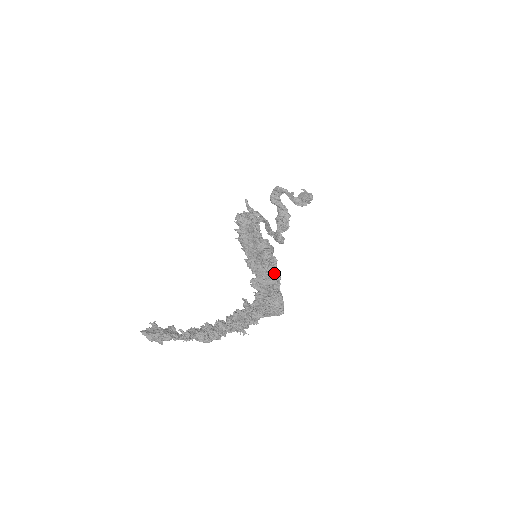
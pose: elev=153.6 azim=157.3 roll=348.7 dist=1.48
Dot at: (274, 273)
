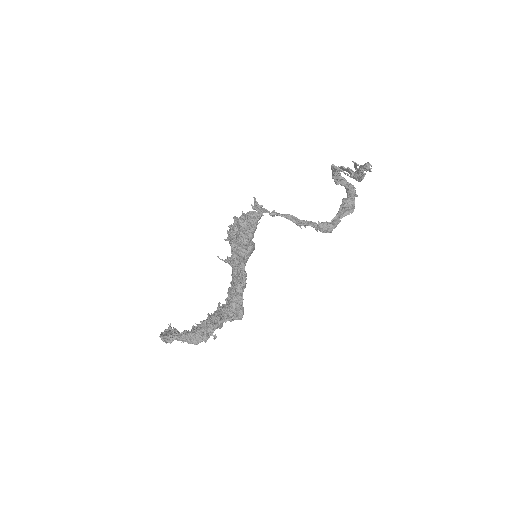
Dot at: (239, 275)
